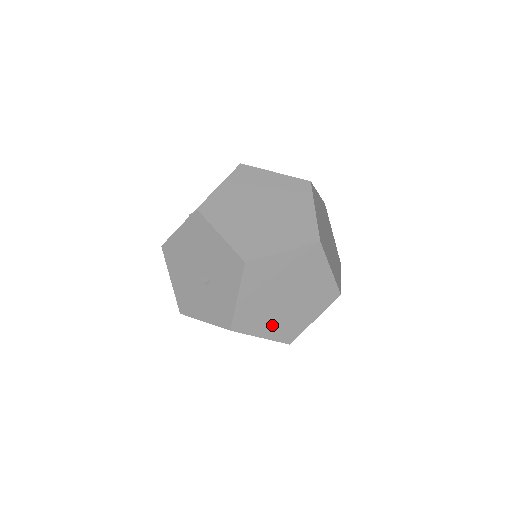
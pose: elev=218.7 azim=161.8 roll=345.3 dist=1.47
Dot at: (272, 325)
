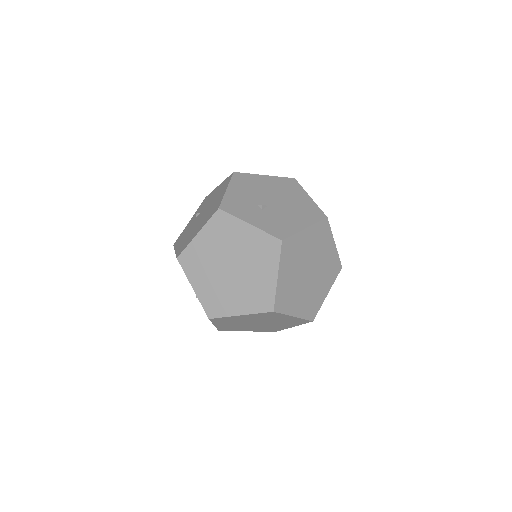
Dot at: (254, 329)
